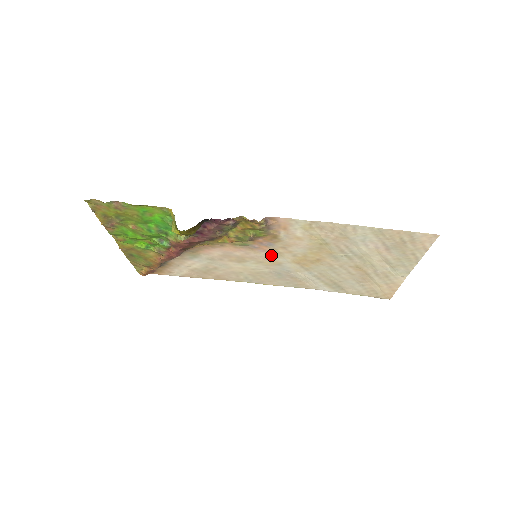
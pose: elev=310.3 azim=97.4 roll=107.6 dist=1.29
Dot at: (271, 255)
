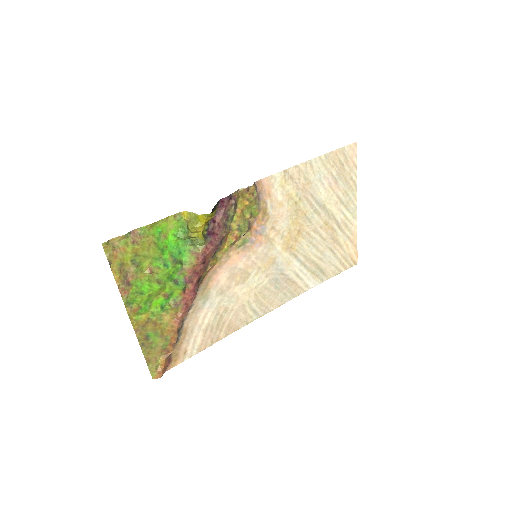
Dot at: (266, 249)
